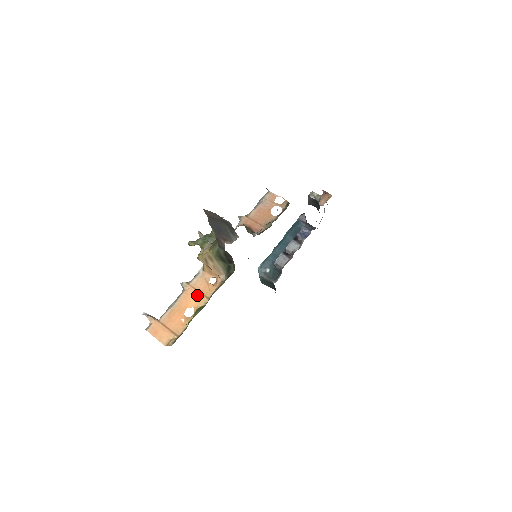
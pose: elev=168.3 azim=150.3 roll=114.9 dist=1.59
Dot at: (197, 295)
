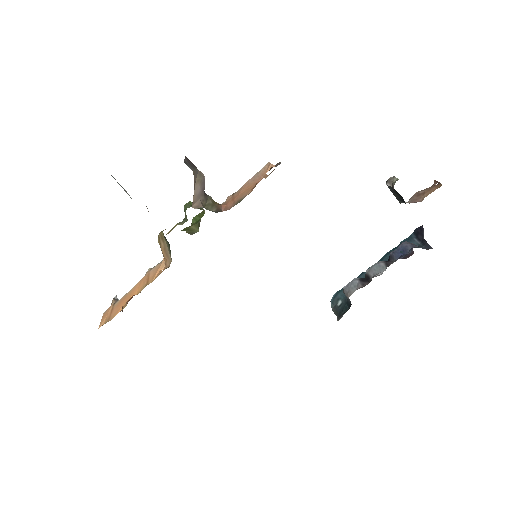
Dot at: (144, 281)
